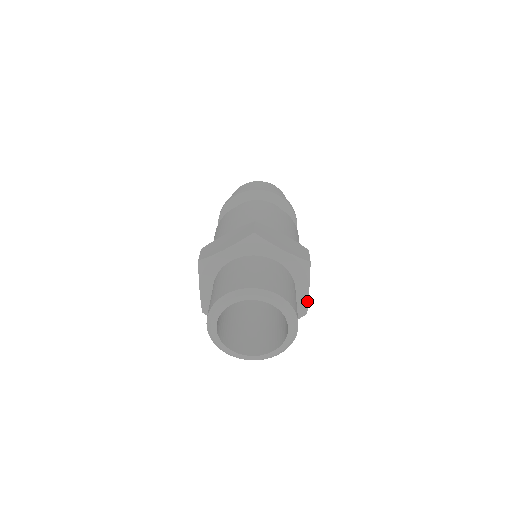
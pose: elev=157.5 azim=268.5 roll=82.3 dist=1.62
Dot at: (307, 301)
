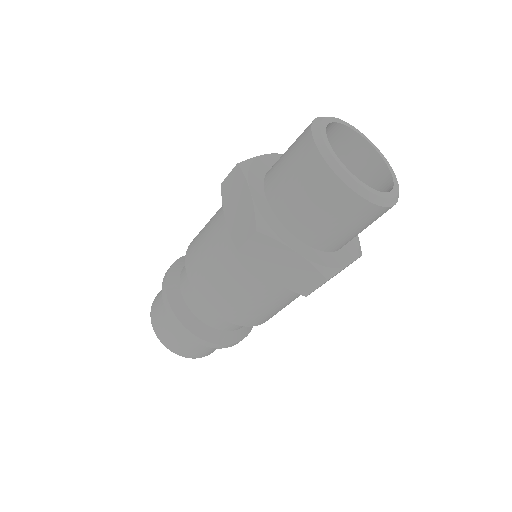
Dot at: occluded
